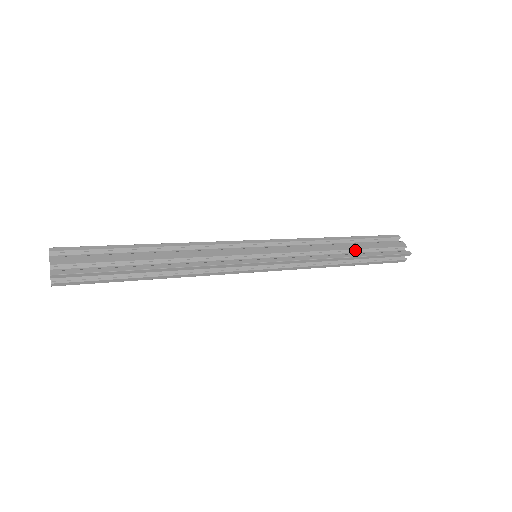
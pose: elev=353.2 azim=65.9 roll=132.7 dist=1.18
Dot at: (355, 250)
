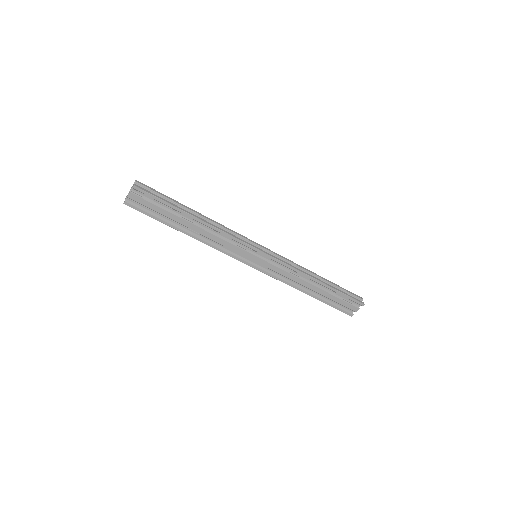
Dot at: occluded
